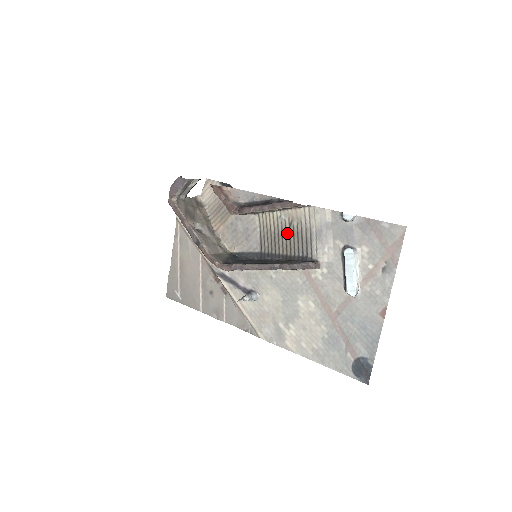
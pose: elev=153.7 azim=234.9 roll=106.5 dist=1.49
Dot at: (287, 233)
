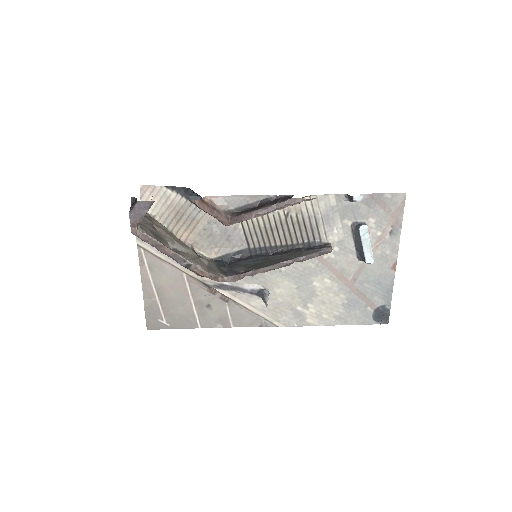
Dot at: (284, 224)
